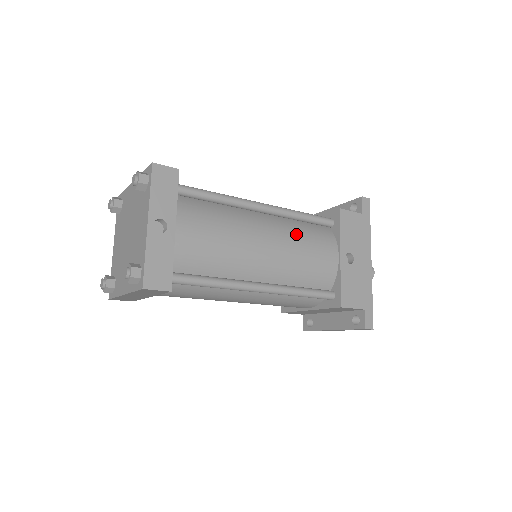
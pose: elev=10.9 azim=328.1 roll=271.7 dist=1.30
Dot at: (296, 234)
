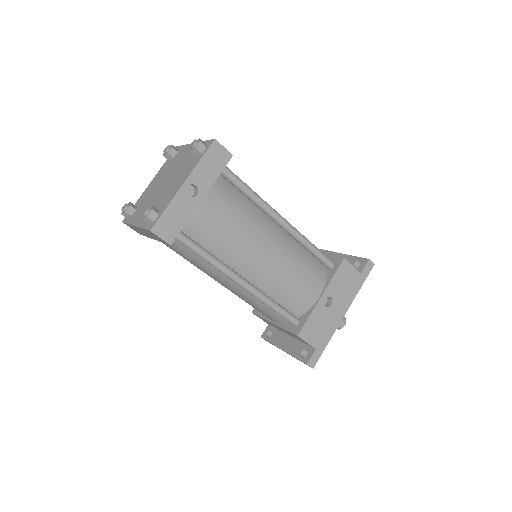
Dot at: (296, 258)
